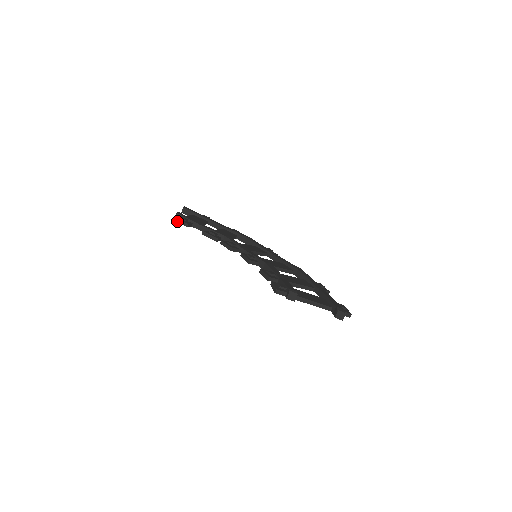
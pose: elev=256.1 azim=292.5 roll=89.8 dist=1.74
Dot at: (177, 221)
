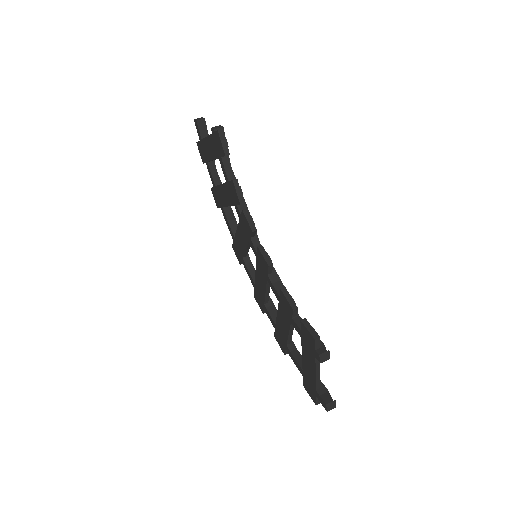
Dot at: (222, 137)
